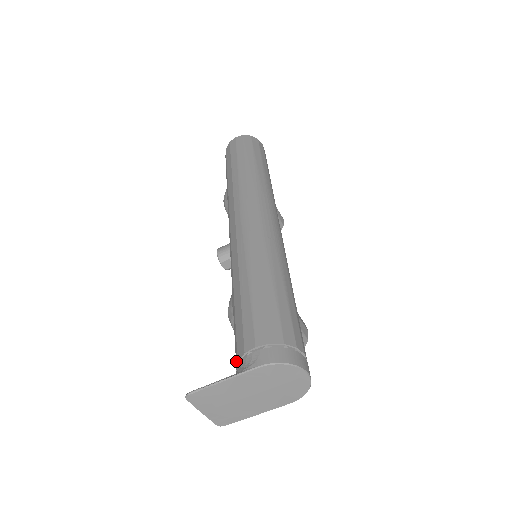
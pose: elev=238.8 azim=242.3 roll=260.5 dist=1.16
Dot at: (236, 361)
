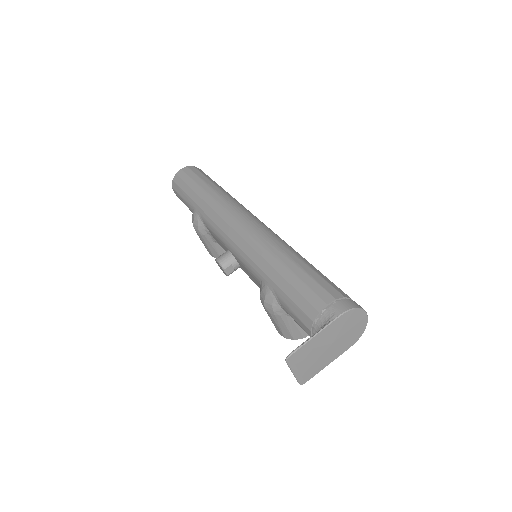
Dot at: (308, 324)
